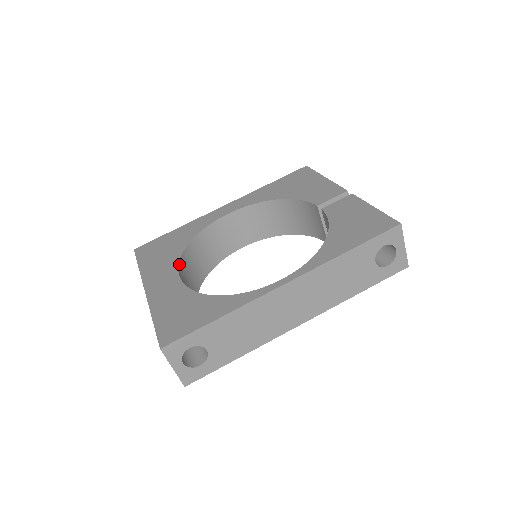
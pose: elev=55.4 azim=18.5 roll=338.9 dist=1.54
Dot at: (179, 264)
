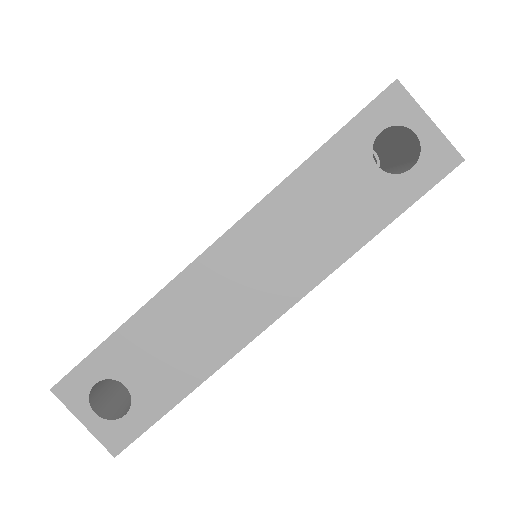
Dot at: occluded
